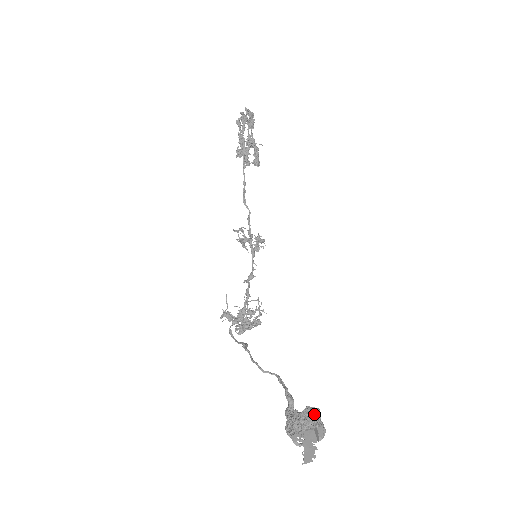
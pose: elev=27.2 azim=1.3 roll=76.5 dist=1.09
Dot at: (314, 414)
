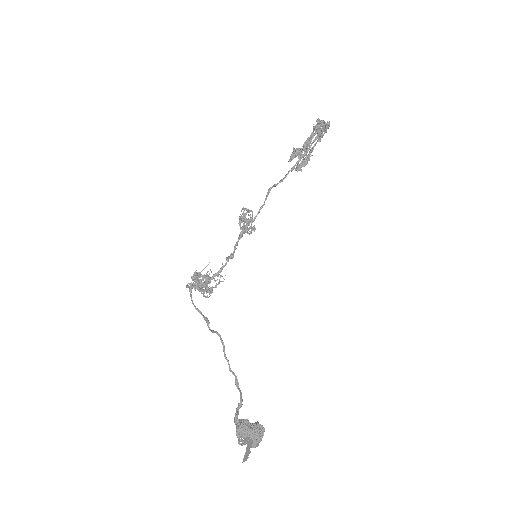
Dot at: (261, 431)
